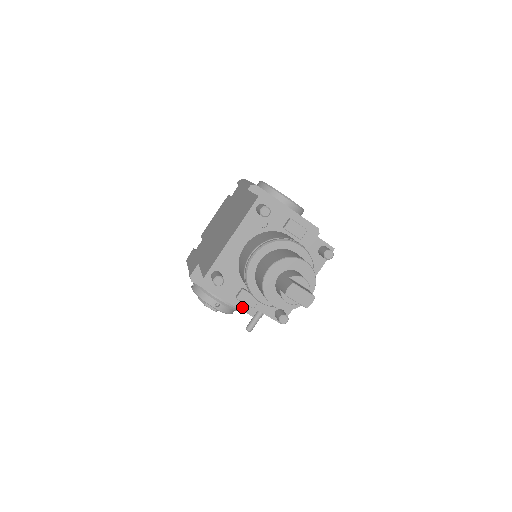
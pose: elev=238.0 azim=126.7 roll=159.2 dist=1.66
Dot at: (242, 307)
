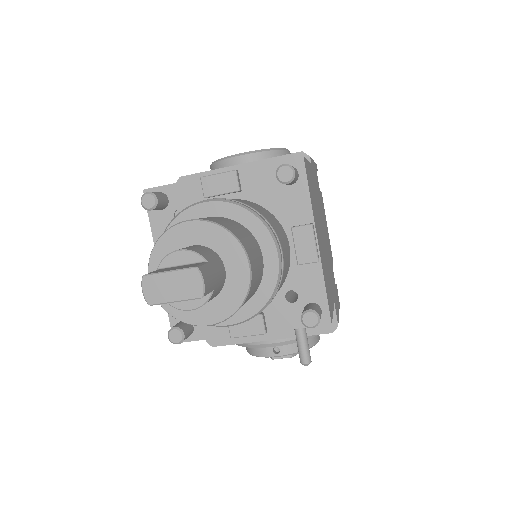
Dot at: occluded
